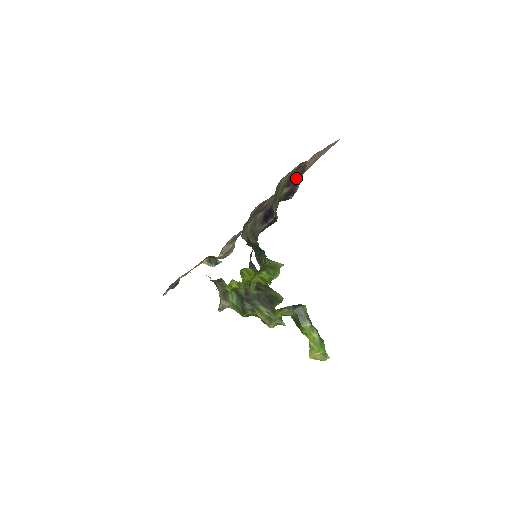
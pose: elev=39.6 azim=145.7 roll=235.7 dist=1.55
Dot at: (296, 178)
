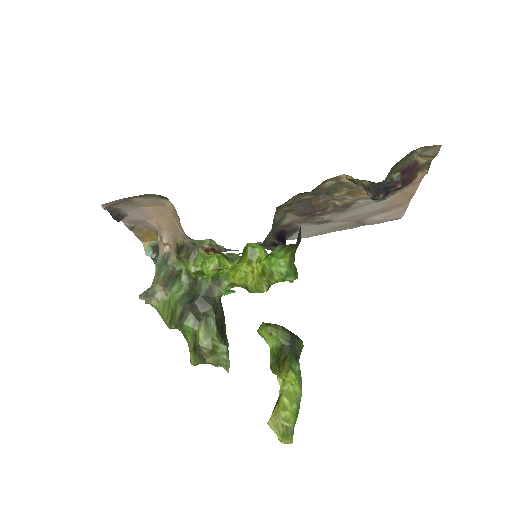
Dot at: (408, 177)
